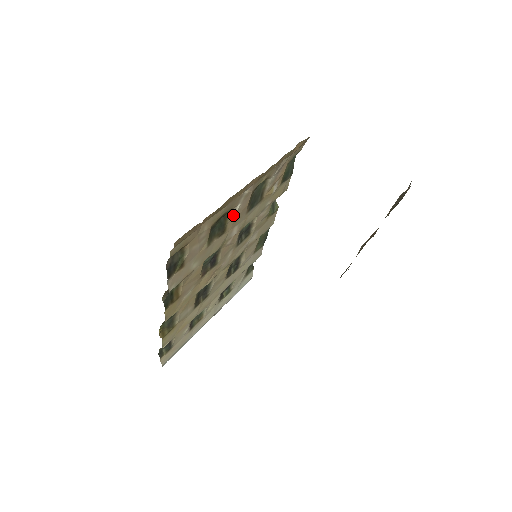
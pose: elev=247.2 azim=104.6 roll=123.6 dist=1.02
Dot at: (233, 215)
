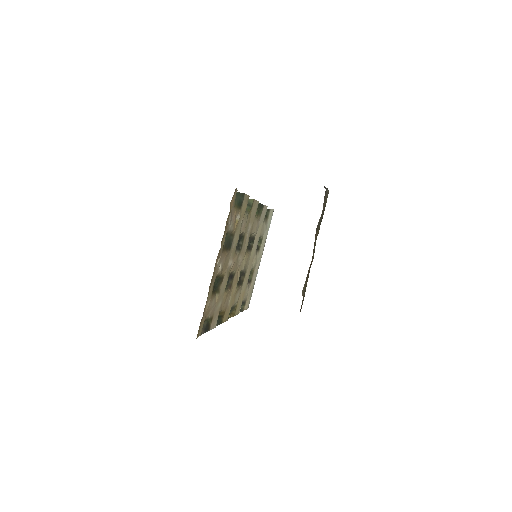
Dot at: (221, 271)
